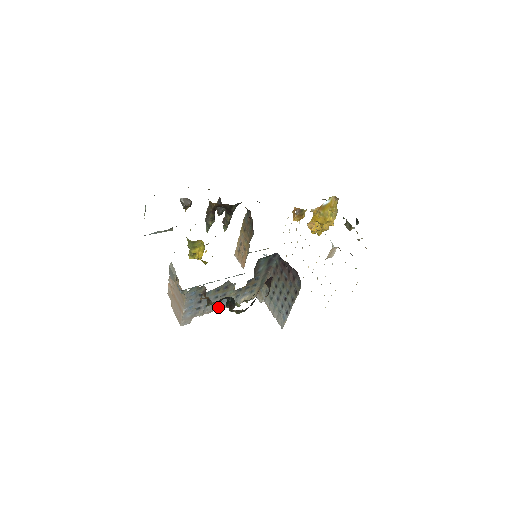
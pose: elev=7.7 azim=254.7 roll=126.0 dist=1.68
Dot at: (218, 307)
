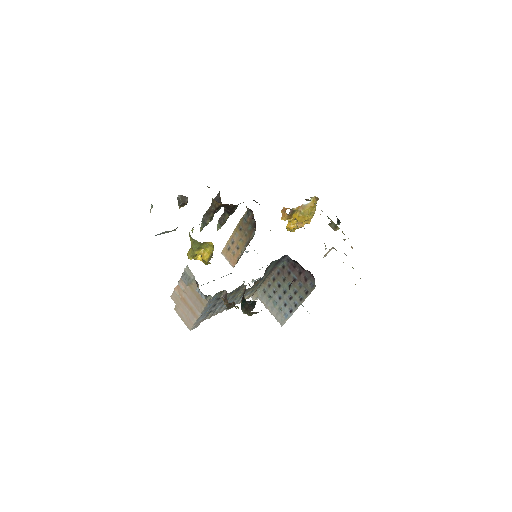
Dot at: (224, 309)
